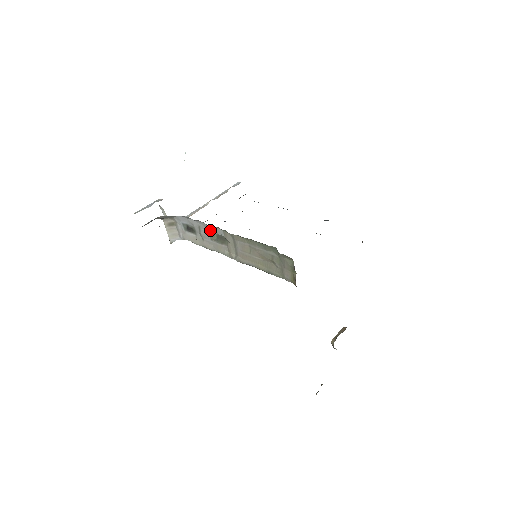
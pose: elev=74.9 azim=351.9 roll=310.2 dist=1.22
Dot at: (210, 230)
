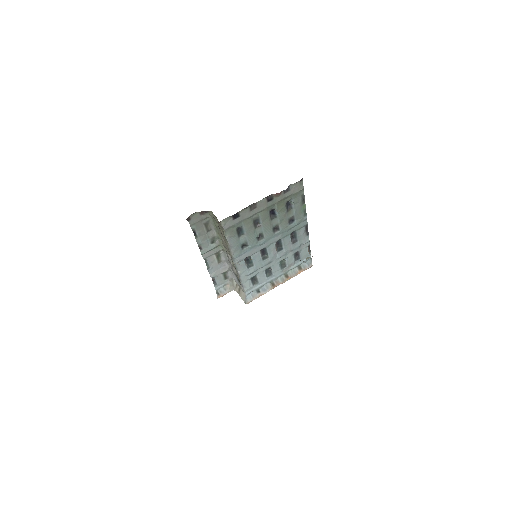
Dot at: (230, 261)
